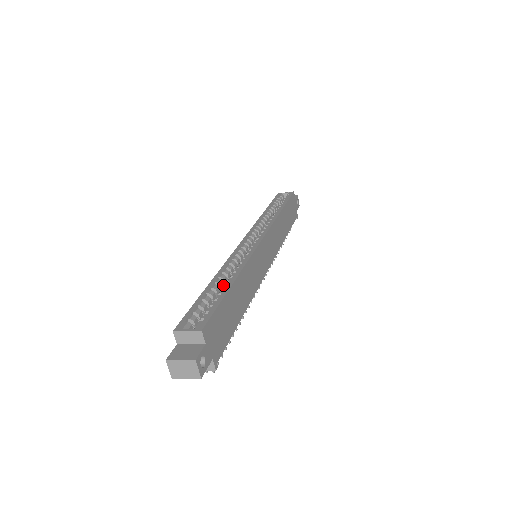
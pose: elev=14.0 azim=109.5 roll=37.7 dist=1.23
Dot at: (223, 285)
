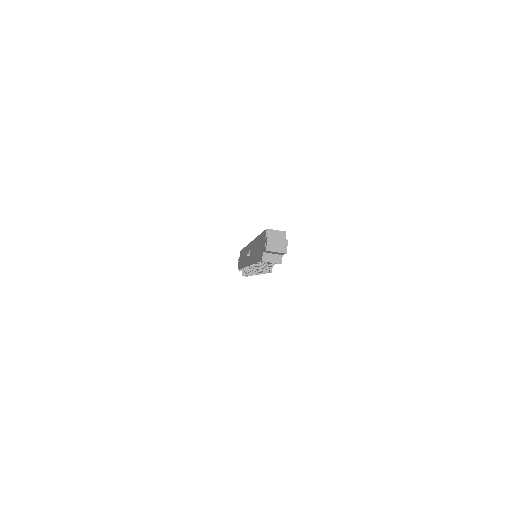
Dot at: occluded
